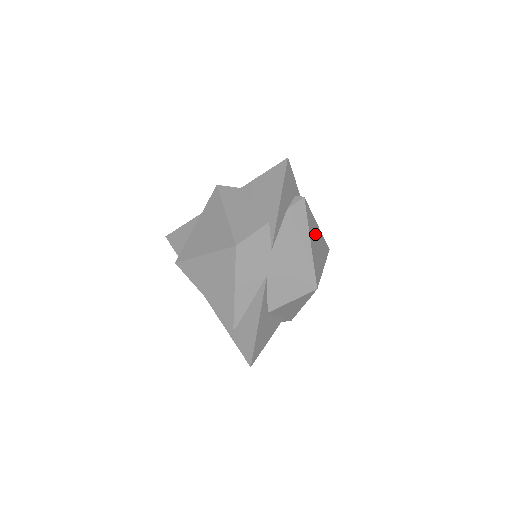
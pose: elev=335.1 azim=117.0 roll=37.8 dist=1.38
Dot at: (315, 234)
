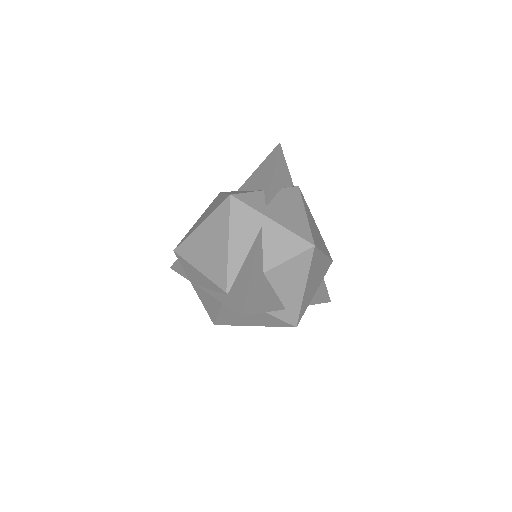
Dot at: (312, 222)
